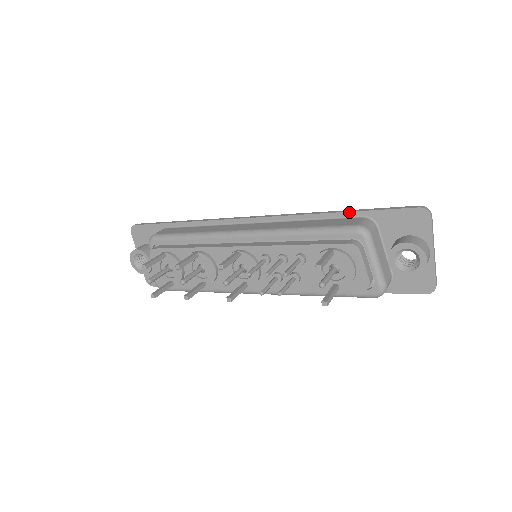
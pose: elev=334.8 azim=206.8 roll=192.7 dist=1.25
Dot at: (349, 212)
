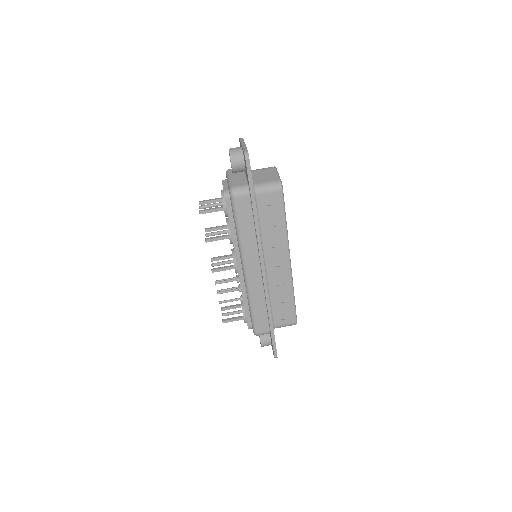
Dot at: (270, 327)
